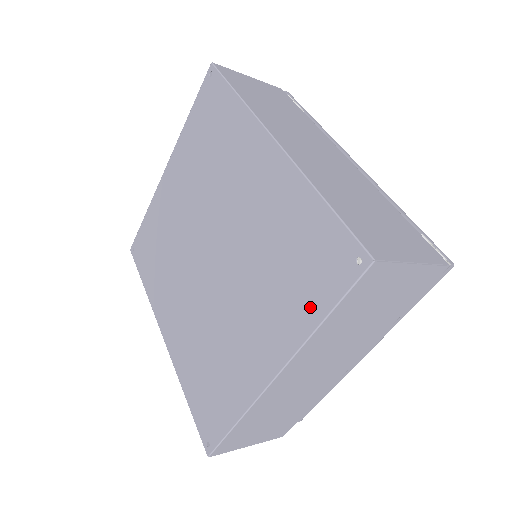
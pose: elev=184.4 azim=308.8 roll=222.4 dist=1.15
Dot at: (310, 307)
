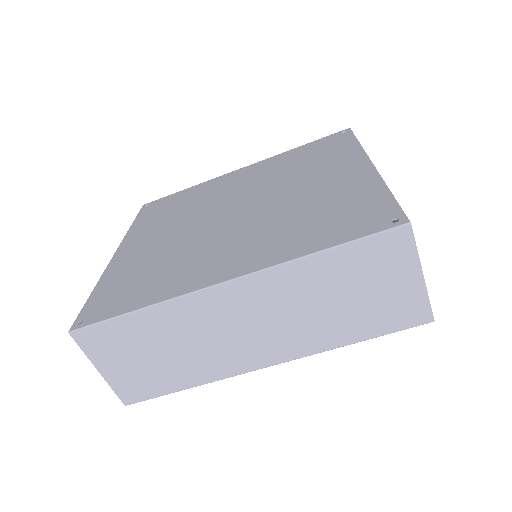
Dot at: (345, 147)
